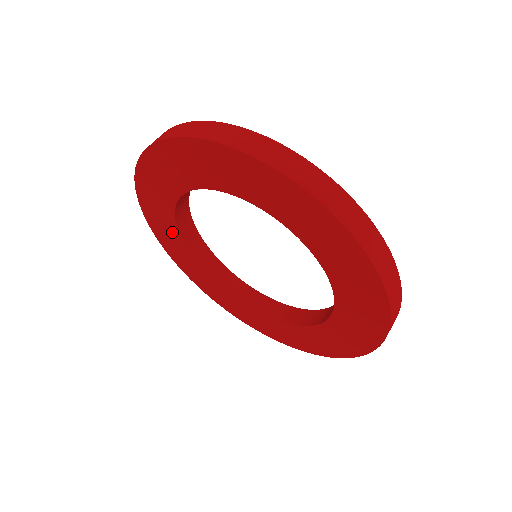
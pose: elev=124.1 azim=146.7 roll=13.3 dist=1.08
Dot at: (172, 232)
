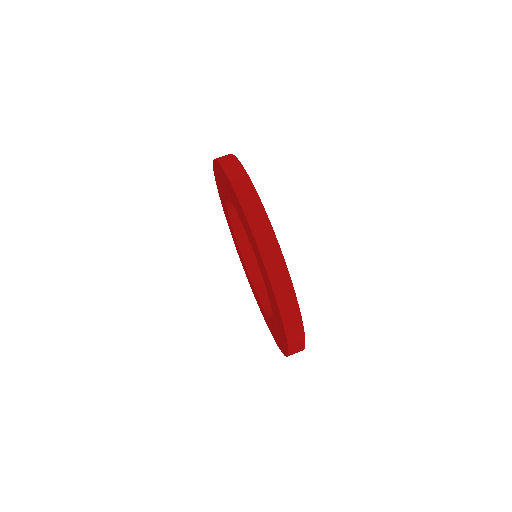
Dot at: (227, 190)
